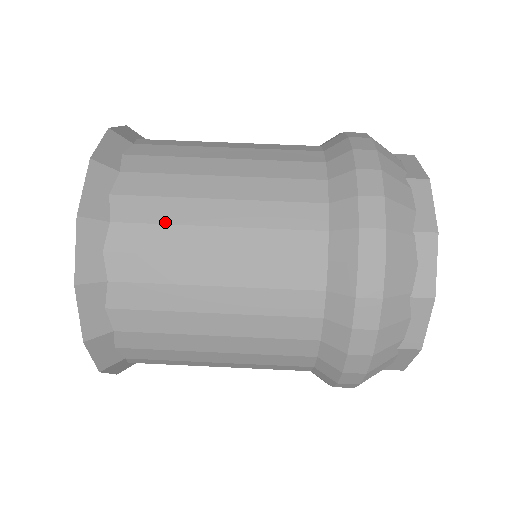
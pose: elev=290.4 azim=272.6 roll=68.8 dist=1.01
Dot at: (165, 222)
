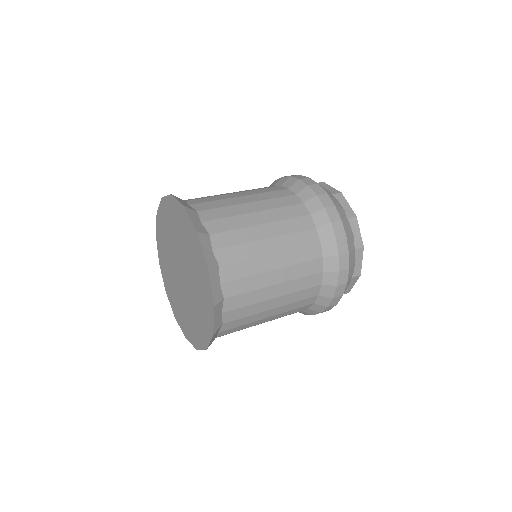
Dot at: occluded
